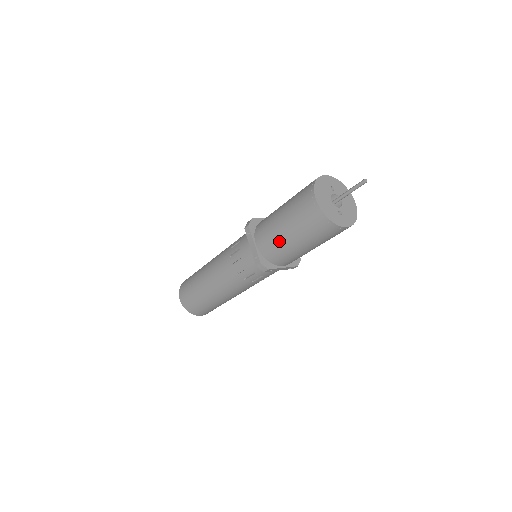
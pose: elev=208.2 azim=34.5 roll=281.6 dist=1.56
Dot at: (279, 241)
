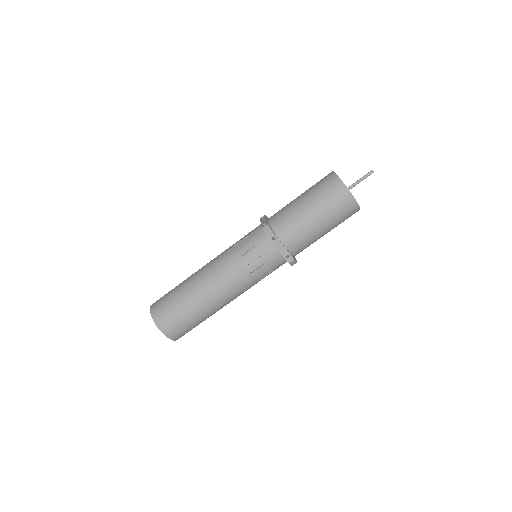
Dot at: (291, 208)
